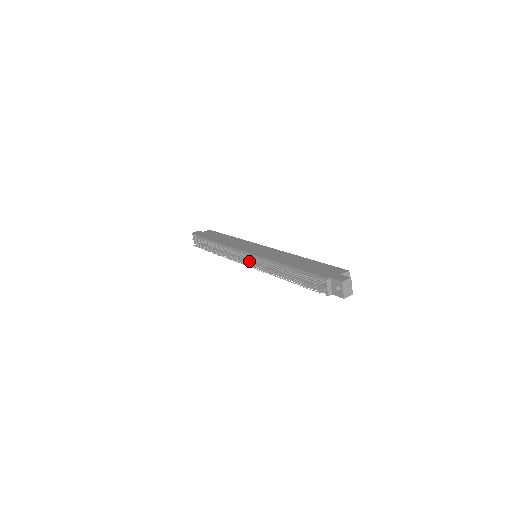
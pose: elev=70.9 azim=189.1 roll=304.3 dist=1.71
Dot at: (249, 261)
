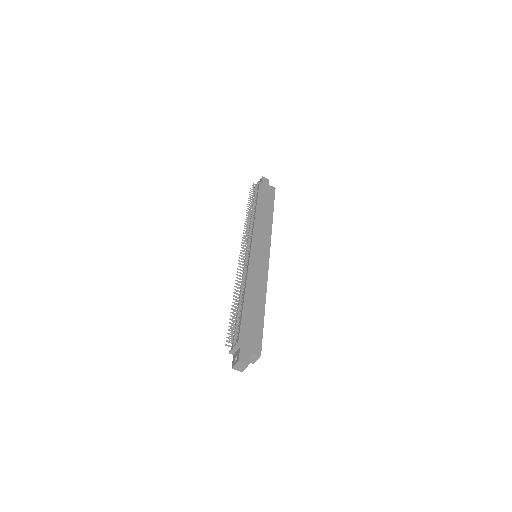
Dot at: (245, 255)
